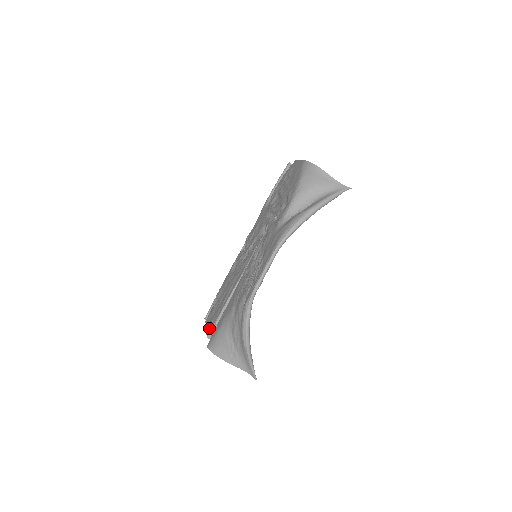
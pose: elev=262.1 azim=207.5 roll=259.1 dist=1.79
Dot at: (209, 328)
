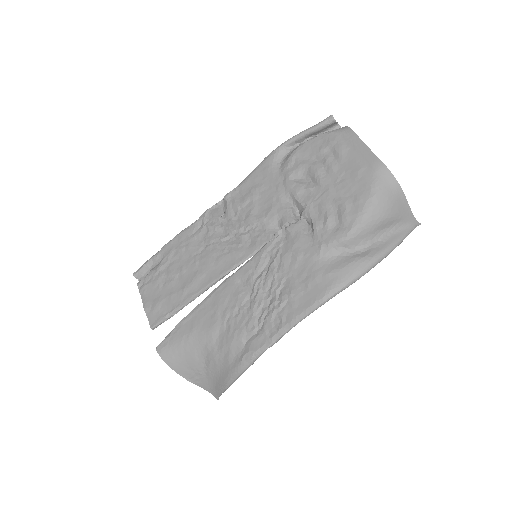
Dot at: (154, 314)
